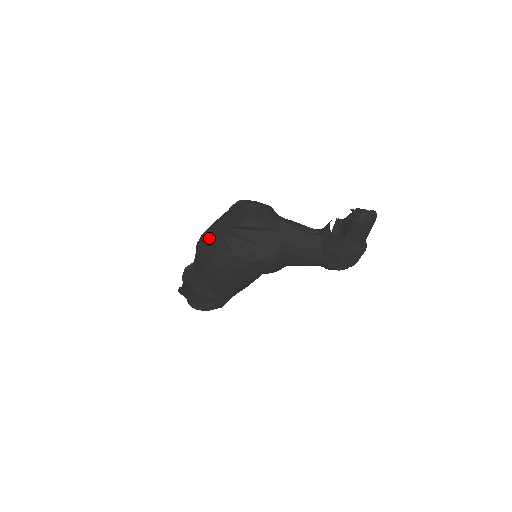
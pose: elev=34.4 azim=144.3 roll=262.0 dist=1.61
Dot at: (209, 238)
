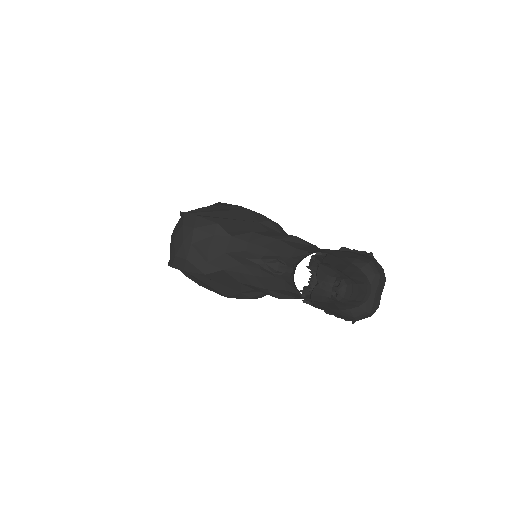
Dot at: occluded
